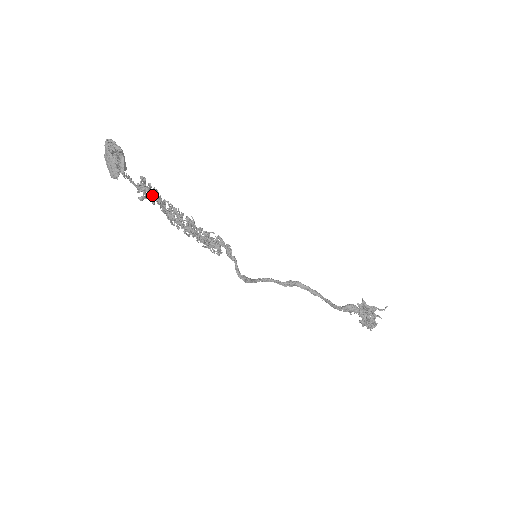
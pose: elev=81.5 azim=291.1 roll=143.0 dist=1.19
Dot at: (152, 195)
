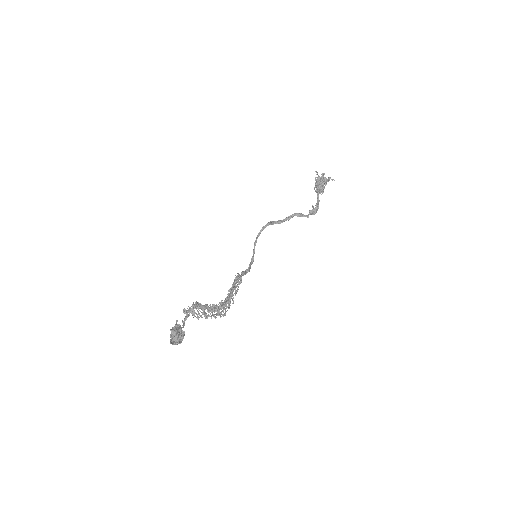
Dot at: (196, 309)
